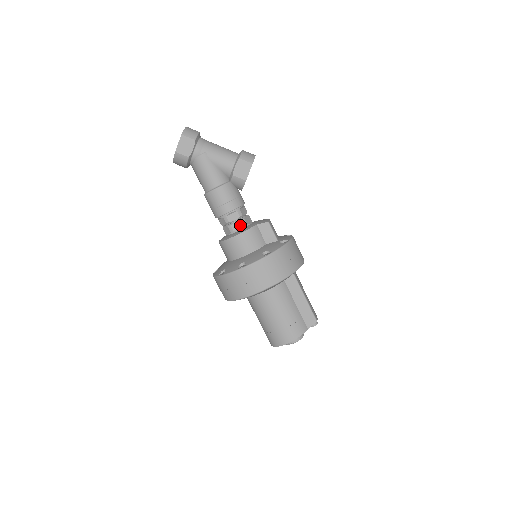
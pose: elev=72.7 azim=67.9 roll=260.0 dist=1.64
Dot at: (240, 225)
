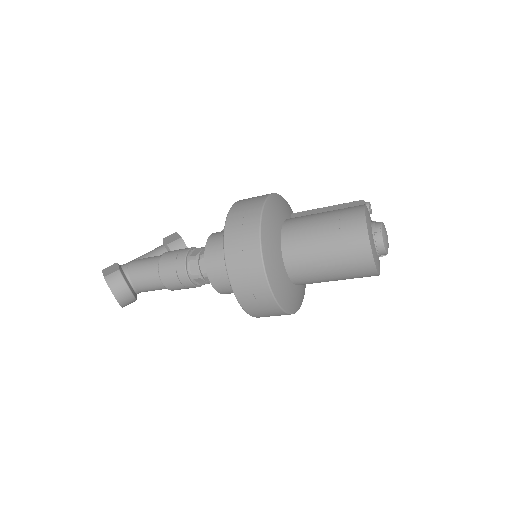
Dot at: occluded
